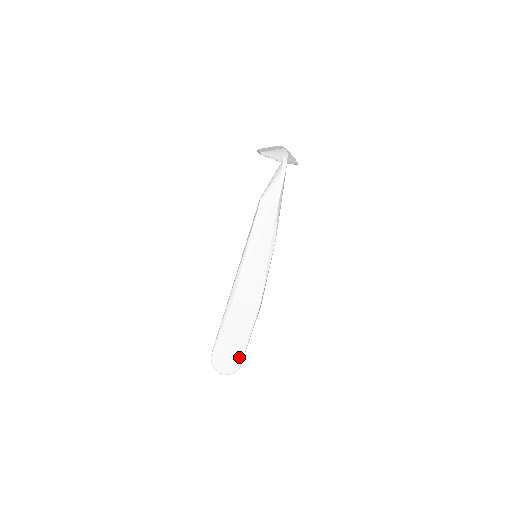
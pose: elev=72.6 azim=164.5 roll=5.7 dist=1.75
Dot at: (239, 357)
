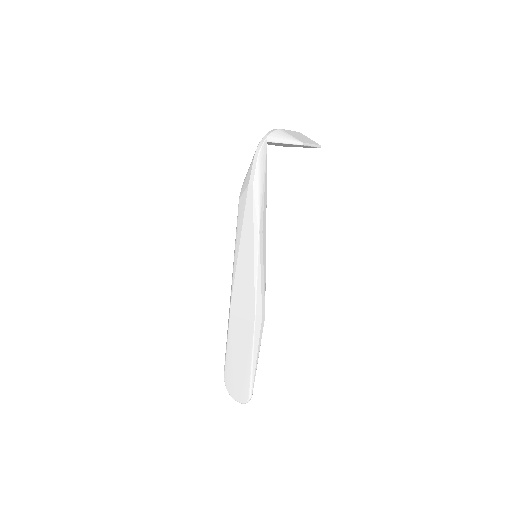
Dot at: (247, 381)
